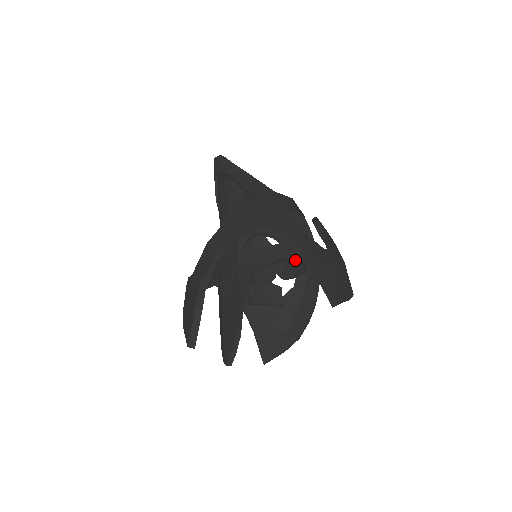
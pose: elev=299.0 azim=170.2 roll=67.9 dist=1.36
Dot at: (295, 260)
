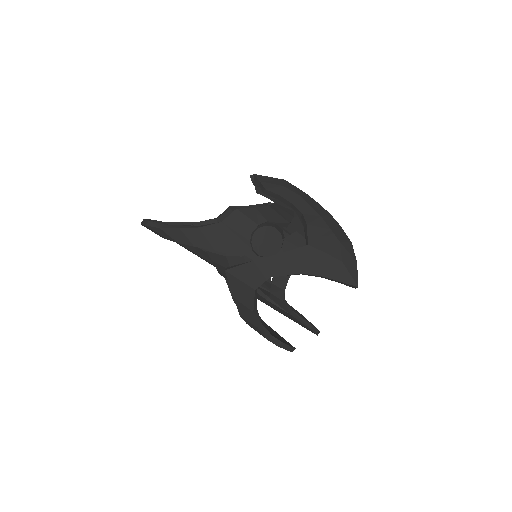
Dot at: occluded
